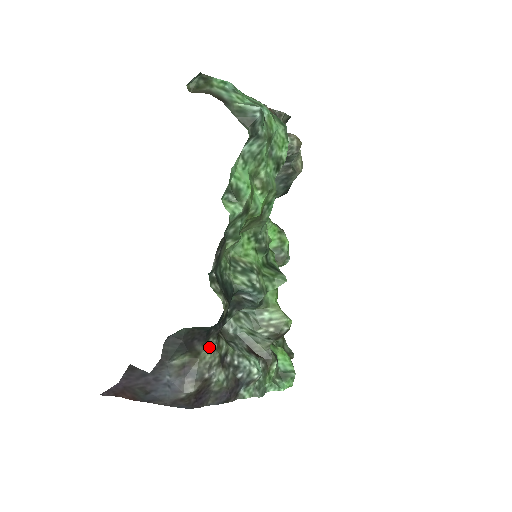
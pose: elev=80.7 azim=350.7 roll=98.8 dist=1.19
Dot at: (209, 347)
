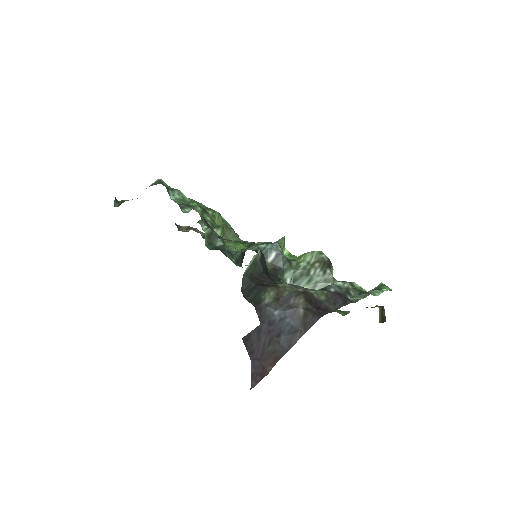
Dot at: (281, 284)
